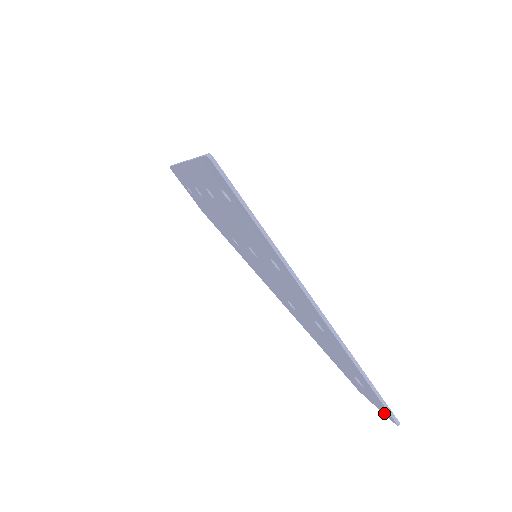
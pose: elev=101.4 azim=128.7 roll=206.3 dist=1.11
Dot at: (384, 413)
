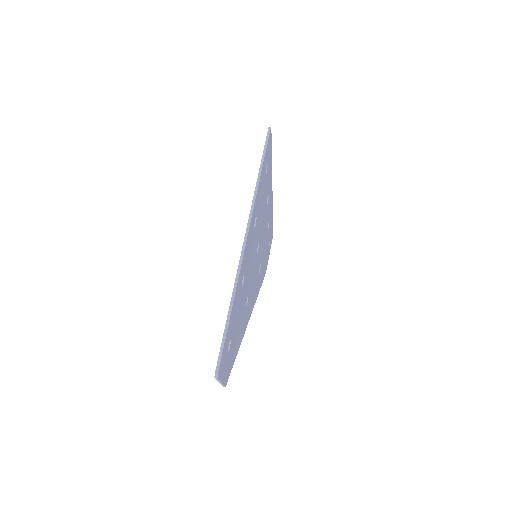
Dot at: occluded
